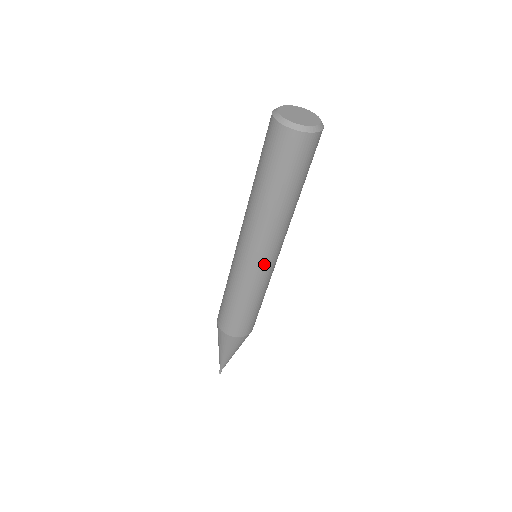
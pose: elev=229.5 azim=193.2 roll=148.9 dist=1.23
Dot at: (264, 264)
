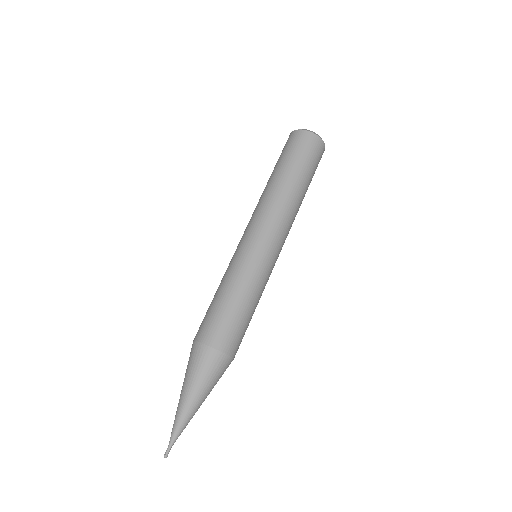
Dot at: (267, 245)
